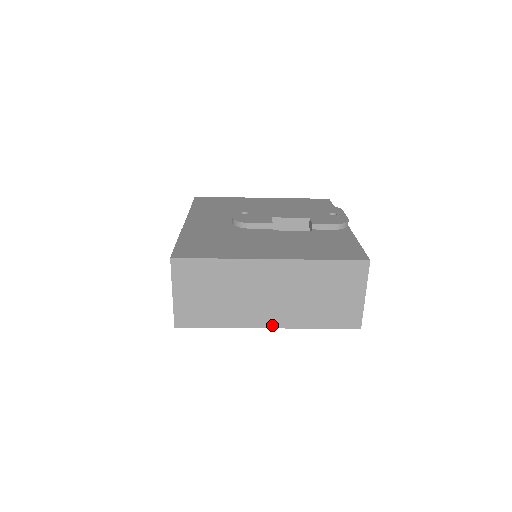
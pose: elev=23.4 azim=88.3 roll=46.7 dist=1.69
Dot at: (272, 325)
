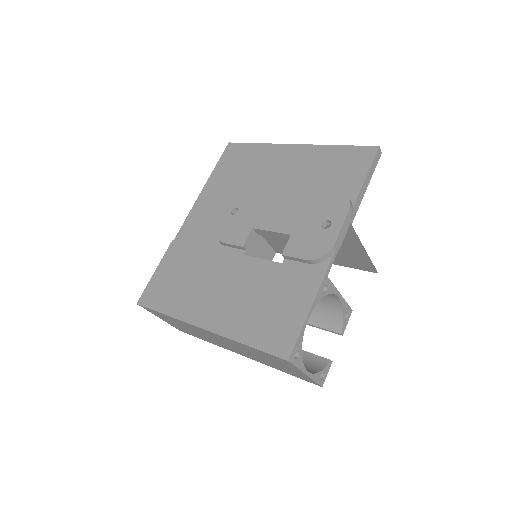
Dot at: (243, 355)
